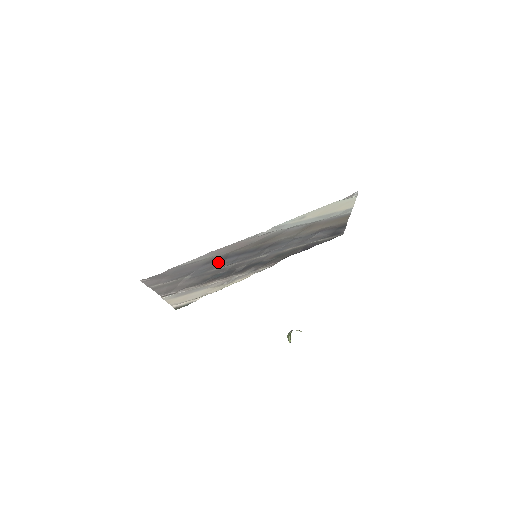
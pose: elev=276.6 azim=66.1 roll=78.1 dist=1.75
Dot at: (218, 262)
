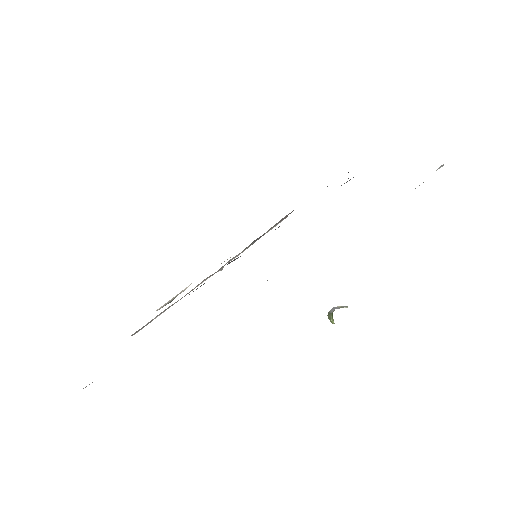
Dot at: occluded
